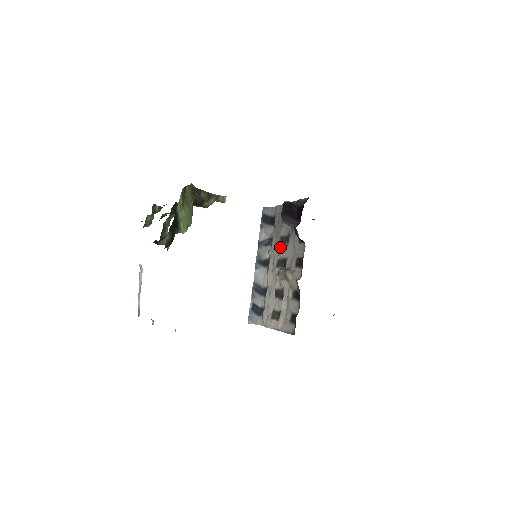
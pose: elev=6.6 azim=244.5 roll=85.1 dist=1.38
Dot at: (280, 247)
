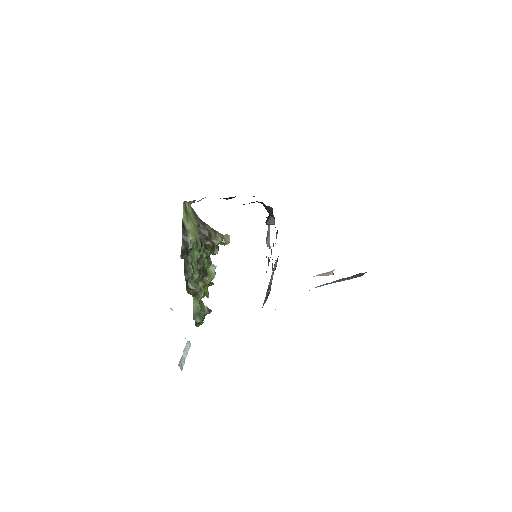
Dot at: occluded
